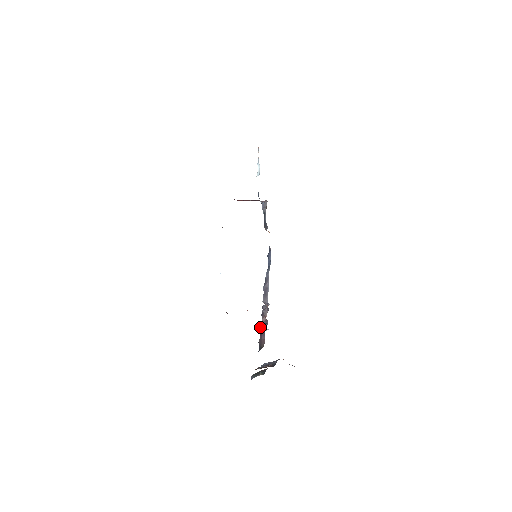
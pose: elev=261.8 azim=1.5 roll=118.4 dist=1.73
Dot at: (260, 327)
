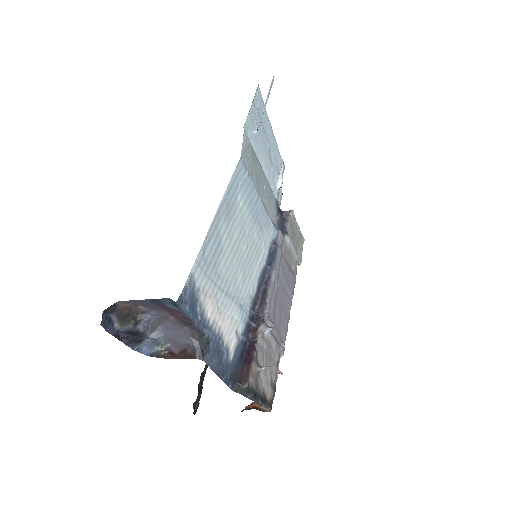
Dot at: (246, 350)
